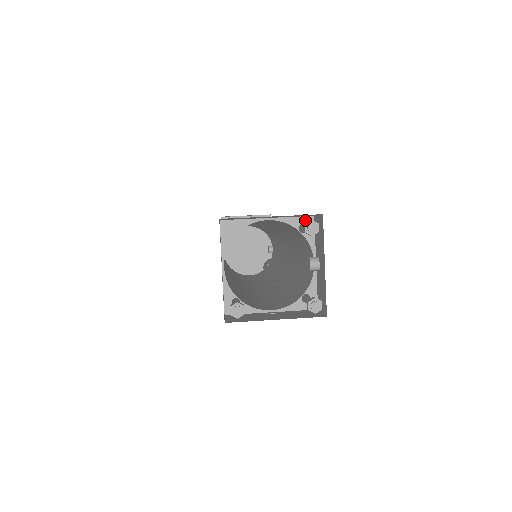
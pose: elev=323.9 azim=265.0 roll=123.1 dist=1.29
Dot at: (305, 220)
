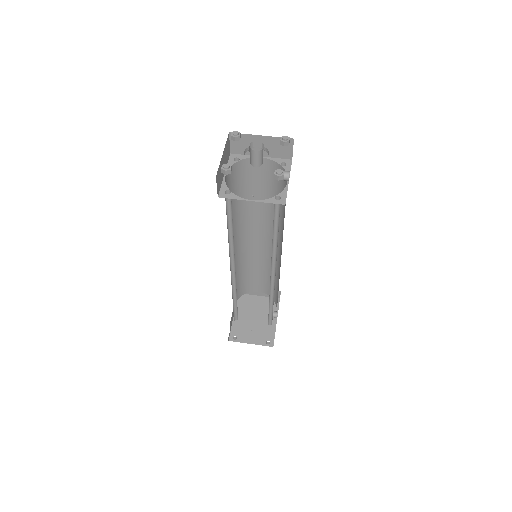
Dot at: (286, 161)
